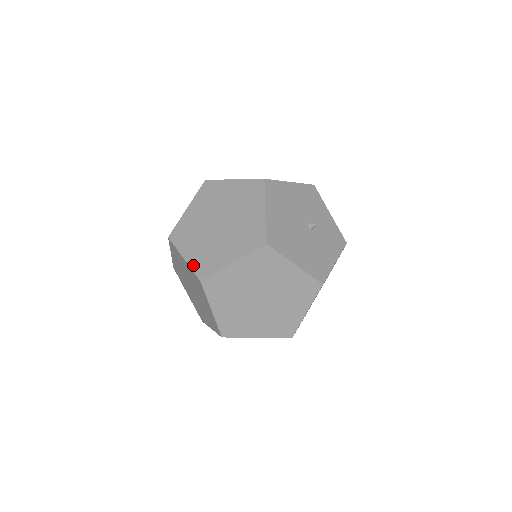
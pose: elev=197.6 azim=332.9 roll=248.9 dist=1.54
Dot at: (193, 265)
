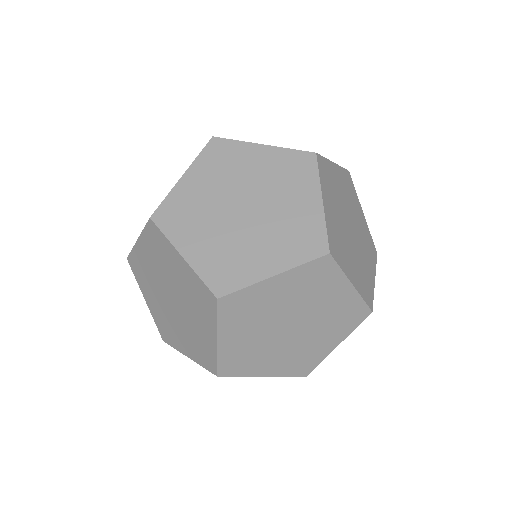
Dot at: occluded
